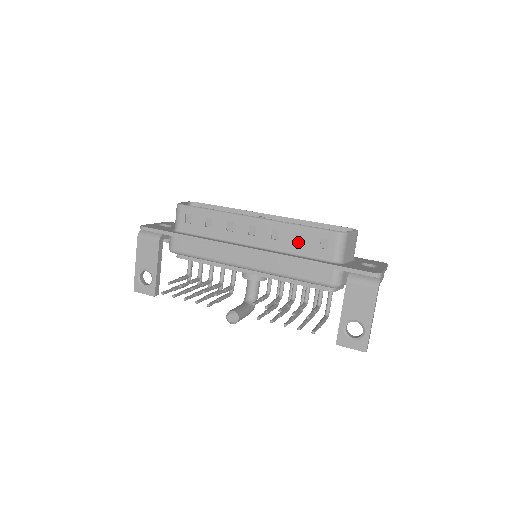
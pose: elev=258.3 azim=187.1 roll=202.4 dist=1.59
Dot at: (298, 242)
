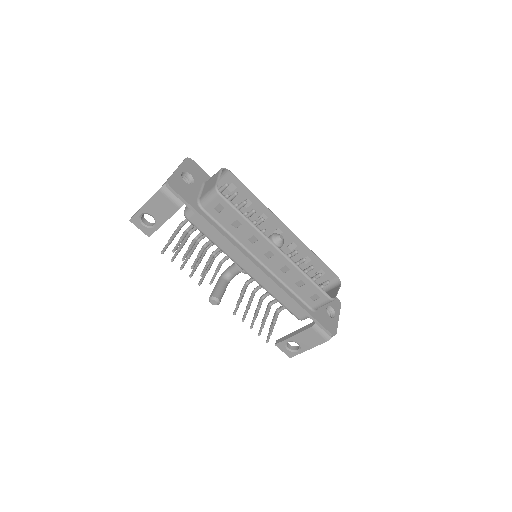
Dot at: (298, 283)
